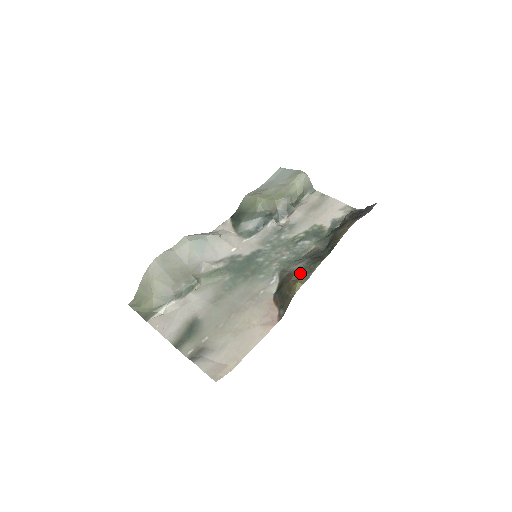
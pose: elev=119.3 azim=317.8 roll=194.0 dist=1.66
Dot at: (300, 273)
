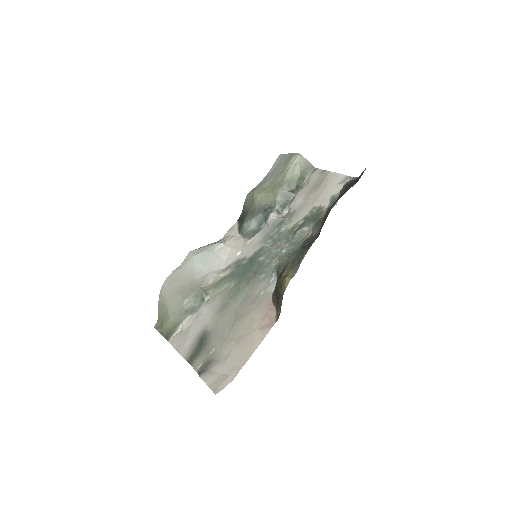
Dot at: (290, 266)
